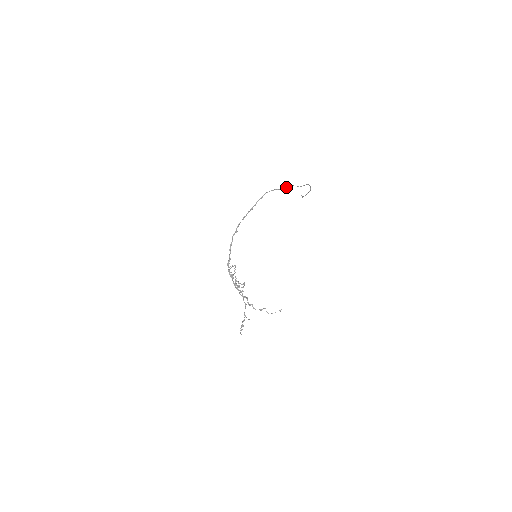
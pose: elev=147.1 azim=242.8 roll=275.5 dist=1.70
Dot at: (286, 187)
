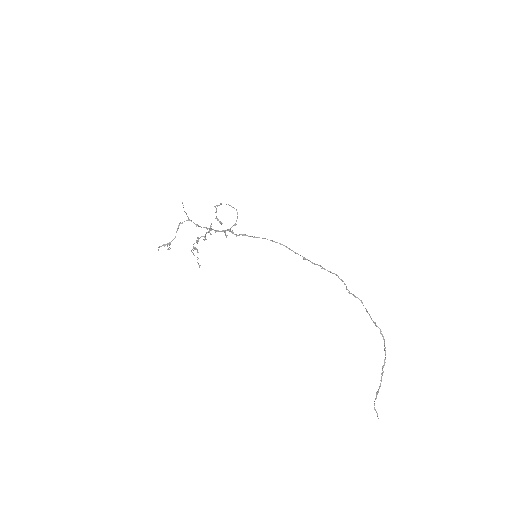
Dot at: (355, 297)
